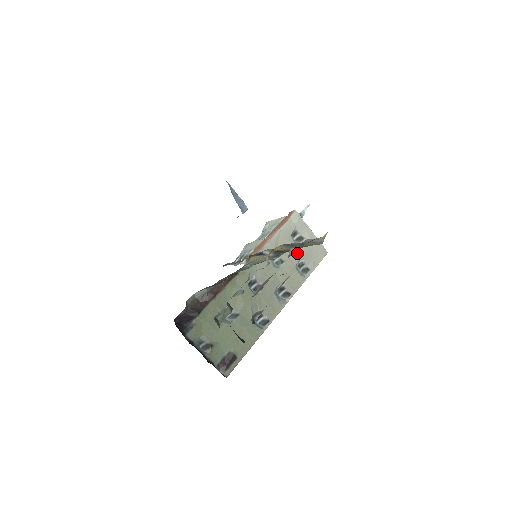
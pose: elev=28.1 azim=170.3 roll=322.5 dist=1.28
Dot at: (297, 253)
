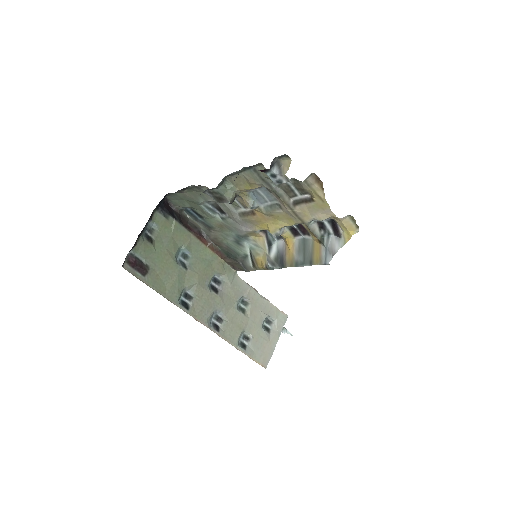
Dot at: (255, 328)
